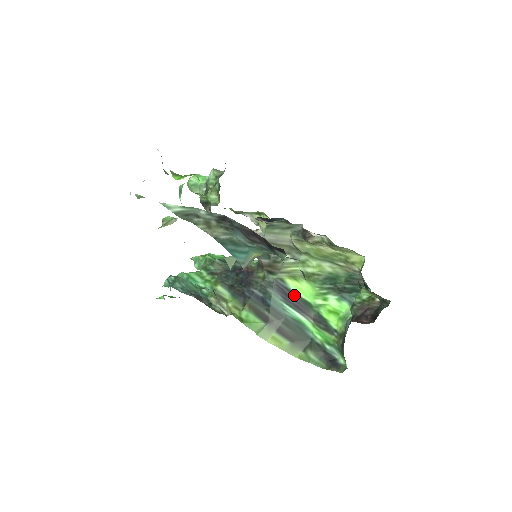
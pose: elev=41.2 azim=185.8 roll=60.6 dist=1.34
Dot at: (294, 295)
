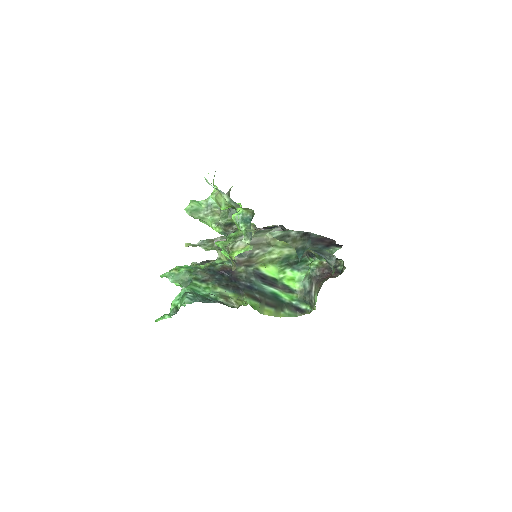
Dot at: (266, 277)
